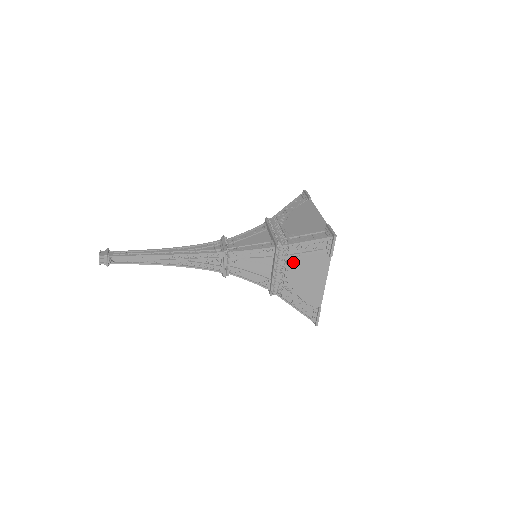
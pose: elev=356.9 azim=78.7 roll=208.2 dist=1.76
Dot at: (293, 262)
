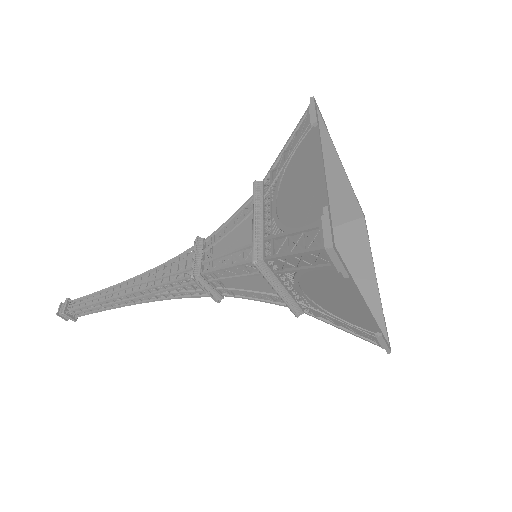
Dot at: (277, 187)
